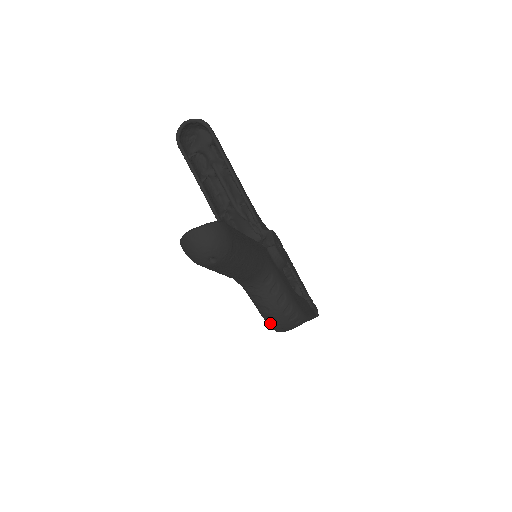
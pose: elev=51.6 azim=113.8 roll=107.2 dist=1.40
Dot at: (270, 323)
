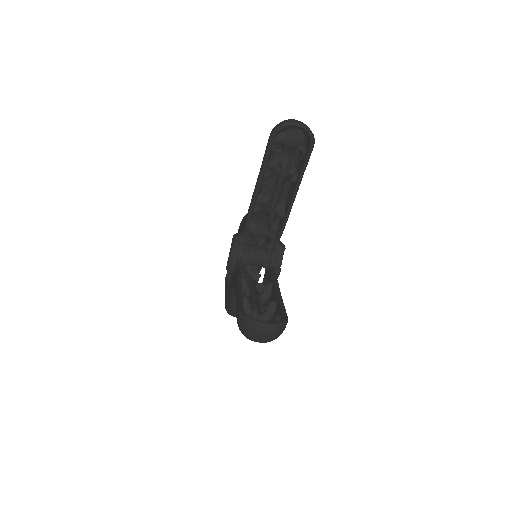
Dot at: (230, 313)
